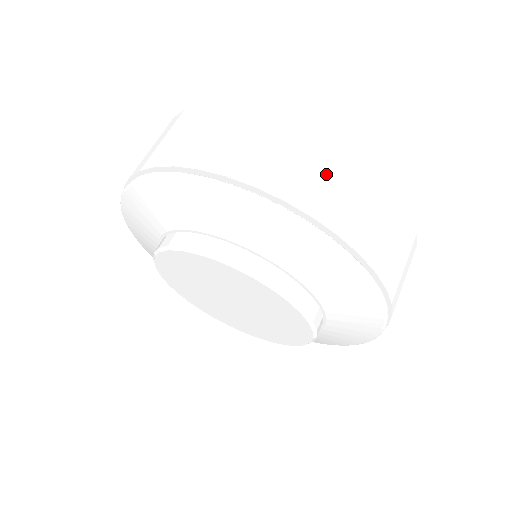
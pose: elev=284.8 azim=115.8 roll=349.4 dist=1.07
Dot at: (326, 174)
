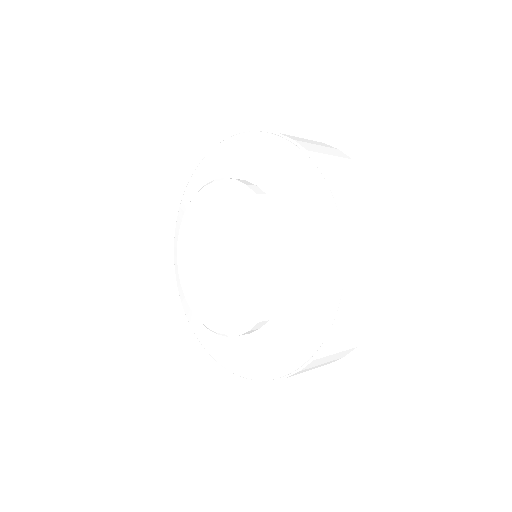
Dot at: (362, 203)
